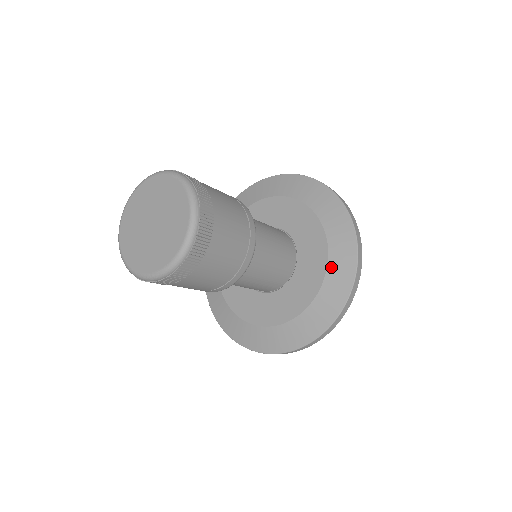
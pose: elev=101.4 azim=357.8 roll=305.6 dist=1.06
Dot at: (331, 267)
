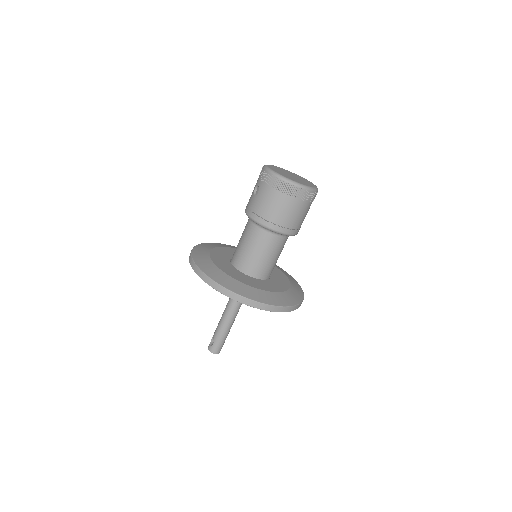
Dot at: (291, 282)
